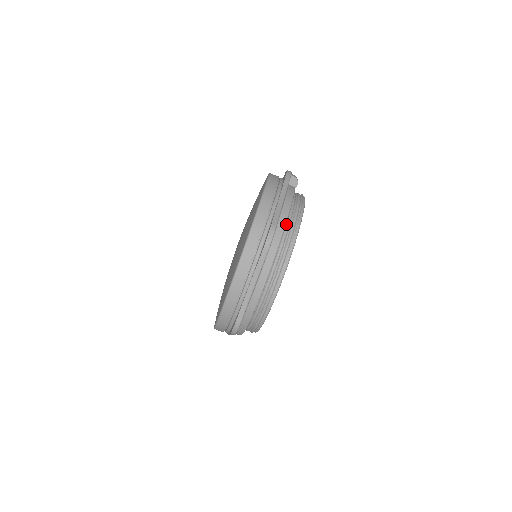
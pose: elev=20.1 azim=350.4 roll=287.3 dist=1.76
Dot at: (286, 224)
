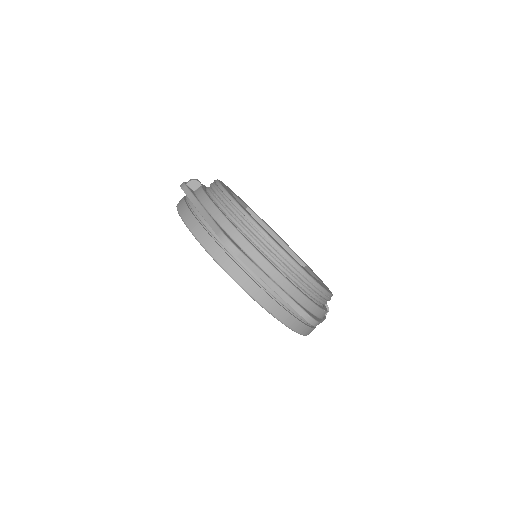
Dot at: (227, 217)
